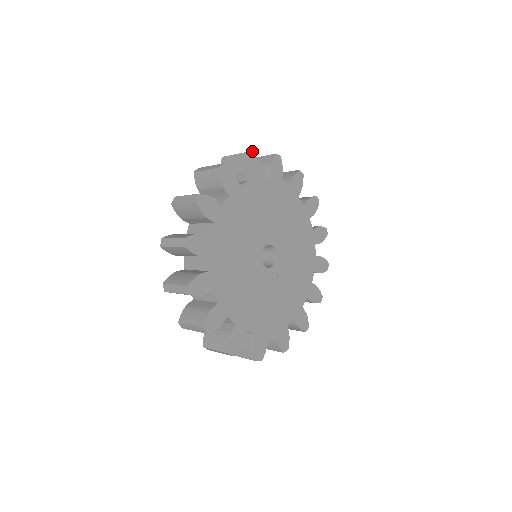
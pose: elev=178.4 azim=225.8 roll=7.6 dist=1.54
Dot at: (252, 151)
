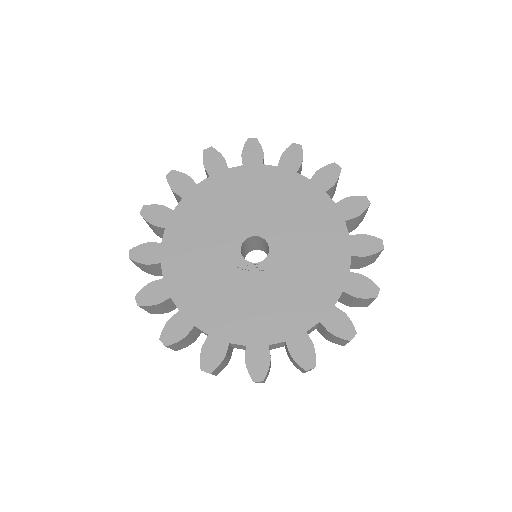
Dot at: (211, 147)
